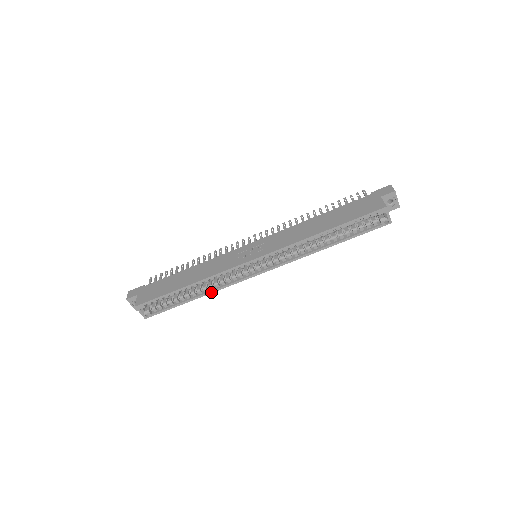
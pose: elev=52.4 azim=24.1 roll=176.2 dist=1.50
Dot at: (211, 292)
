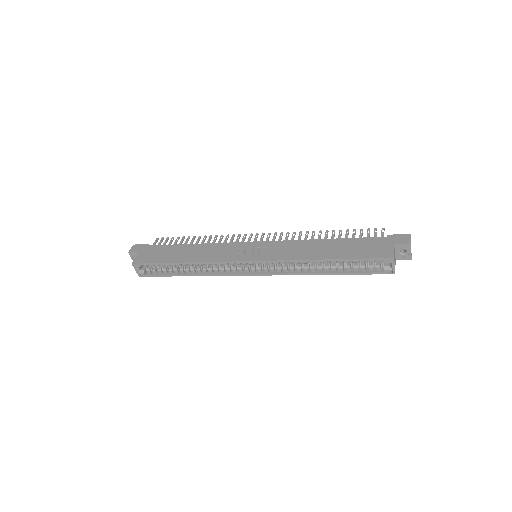
Dot at: (204, 275)
